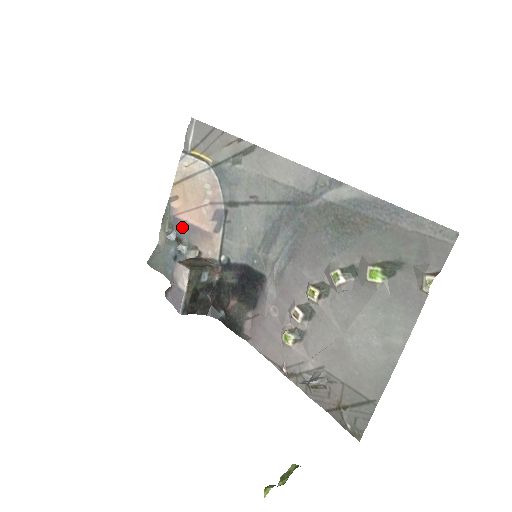
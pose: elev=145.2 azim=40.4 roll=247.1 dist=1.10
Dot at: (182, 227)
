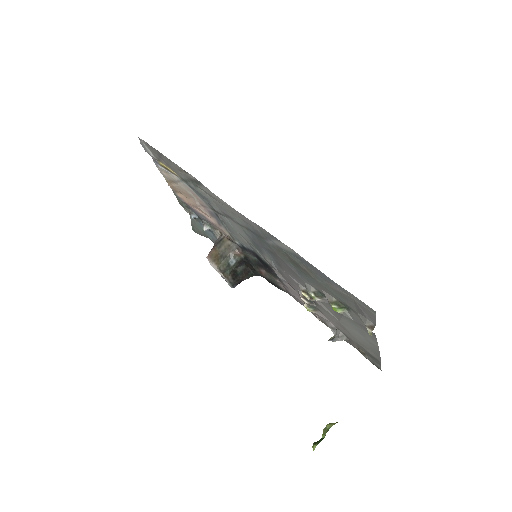
Dot at: (196, 213)
